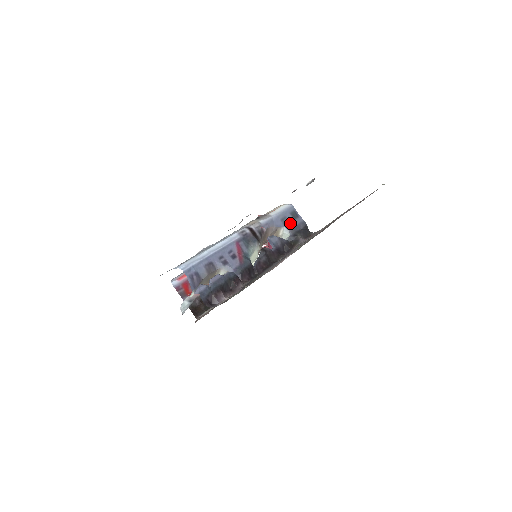
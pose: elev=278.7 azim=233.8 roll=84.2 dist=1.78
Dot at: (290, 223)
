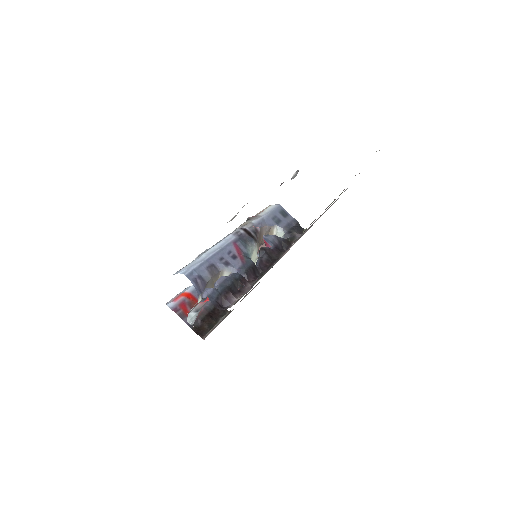
Dot at: (282, 221)
